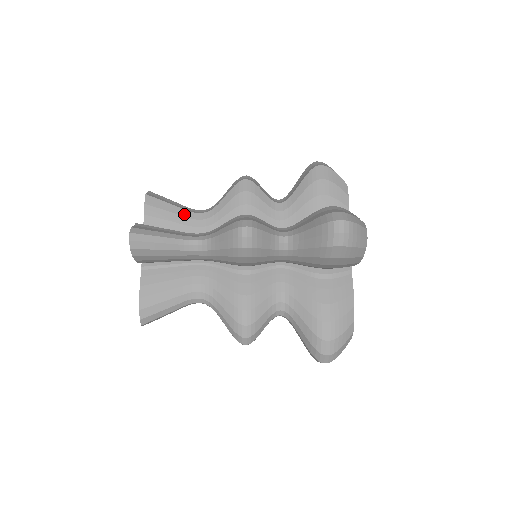
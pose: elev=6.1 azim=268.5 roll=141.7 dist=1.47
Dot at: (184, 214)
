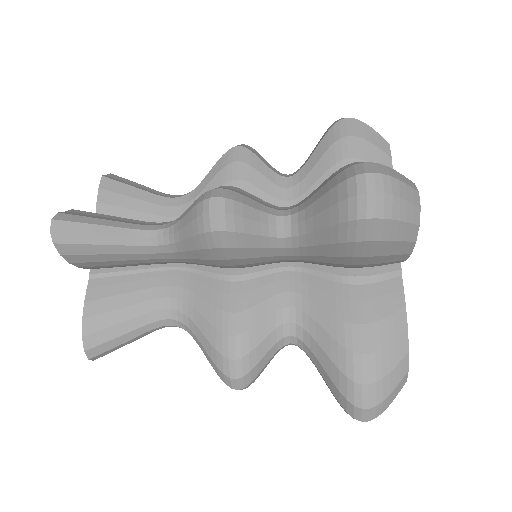
Dot at: (152, 200)
